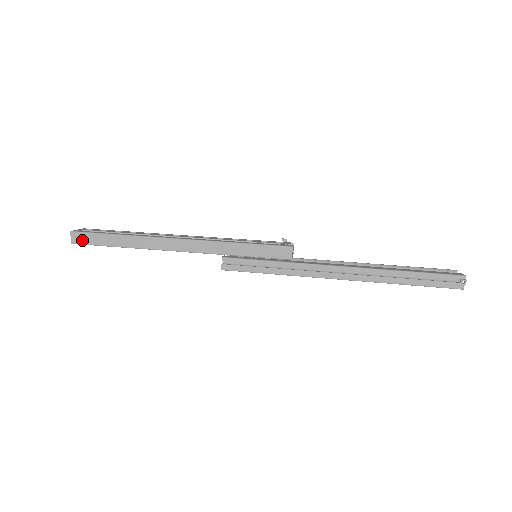
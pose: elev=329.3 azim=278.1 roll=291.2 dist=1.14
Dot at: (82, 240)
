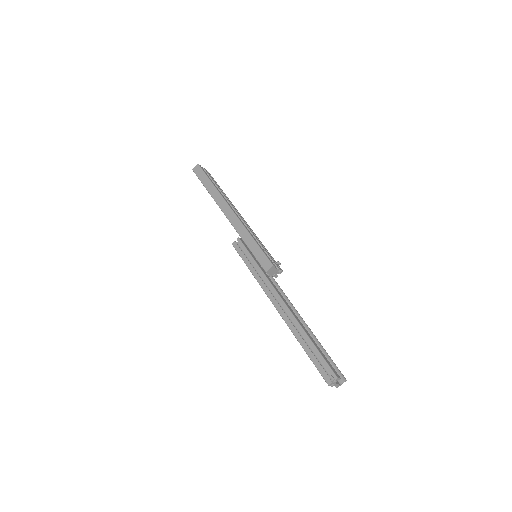
Dot at: (198, 172)
